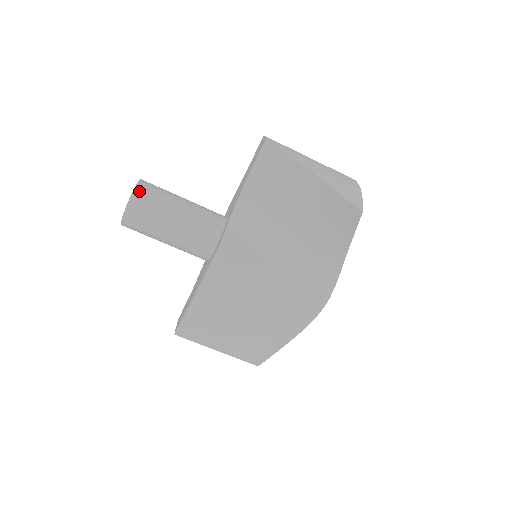
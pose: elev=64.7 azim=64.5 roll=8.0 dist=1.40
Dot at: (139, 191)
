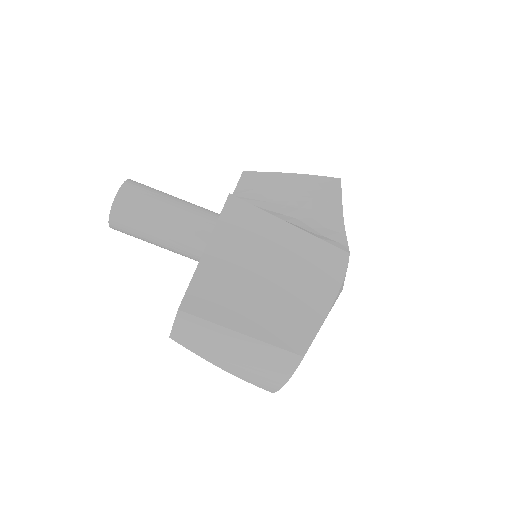
Dot at: occluded
